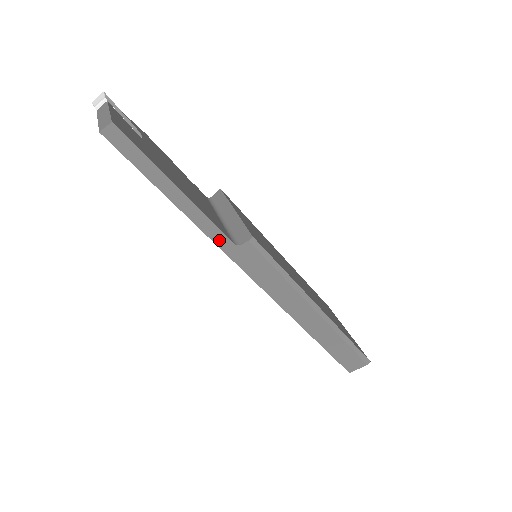
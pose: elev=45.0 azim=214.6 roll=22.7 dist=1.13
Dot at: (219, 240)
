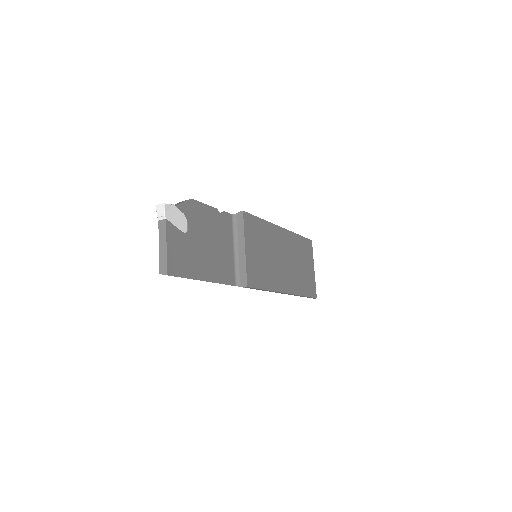
Dot at: occluded
